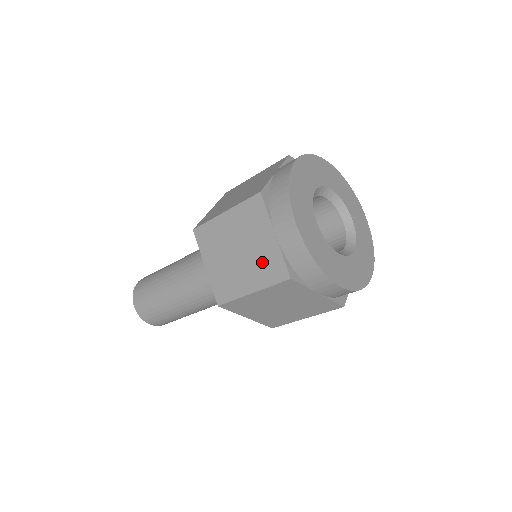
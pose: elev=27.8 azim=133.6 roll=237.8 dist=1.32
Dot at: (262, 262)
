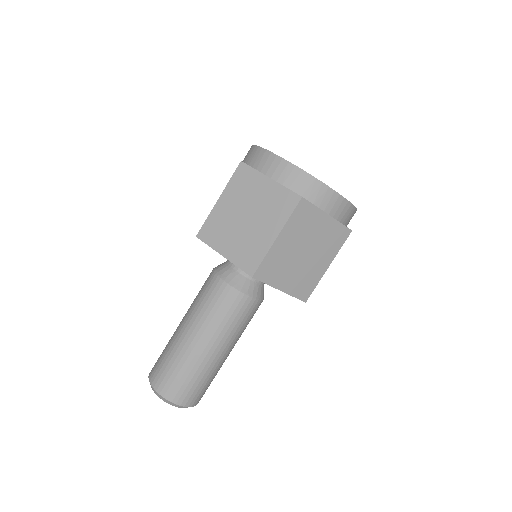
Dot at: occluded
